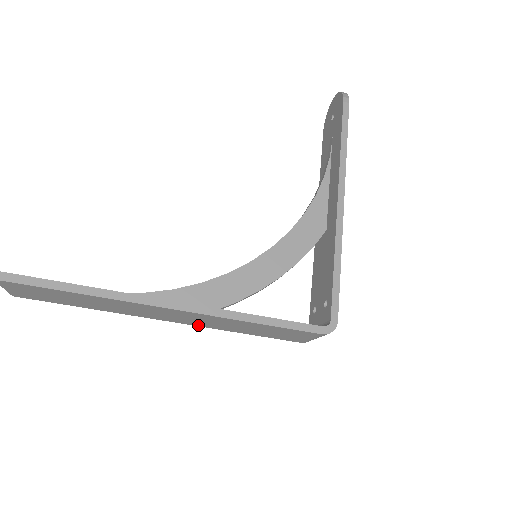
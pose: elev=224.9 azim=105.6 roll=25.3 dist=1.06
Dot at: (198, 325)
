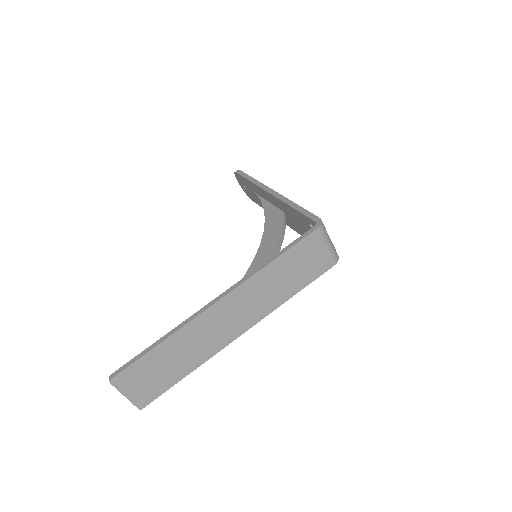
Dot at: (260, 317)
